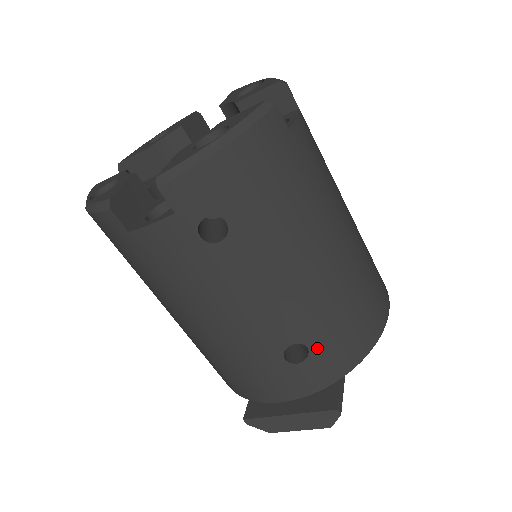
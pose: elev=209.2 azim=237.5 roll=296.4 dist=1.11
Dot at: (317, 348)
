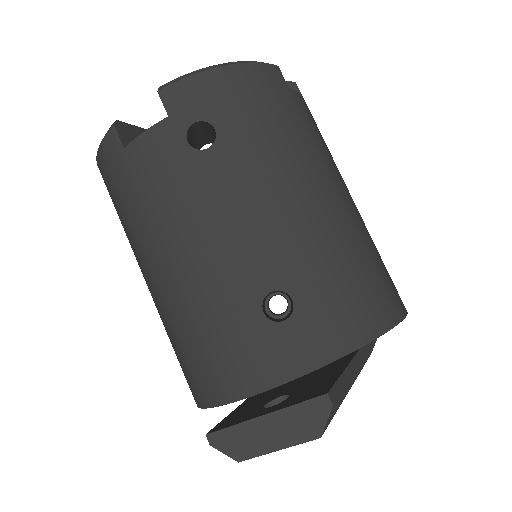
Dot at: (304, 303)
